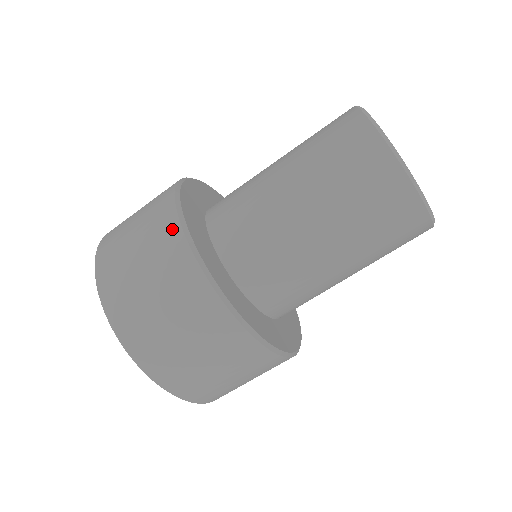
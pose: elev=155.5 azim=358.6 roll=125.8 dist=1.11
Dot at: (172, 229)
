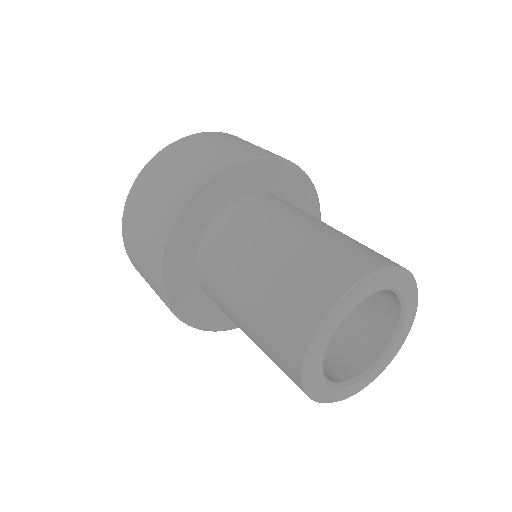
Dot at: (168, 214)
